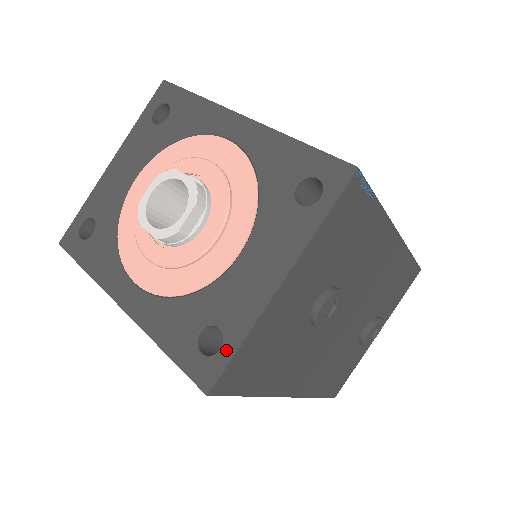
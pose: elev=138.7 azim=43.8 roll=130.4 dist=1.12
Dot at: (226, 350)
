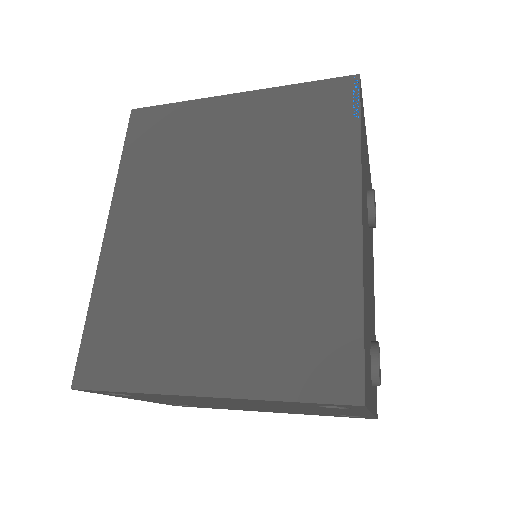
Dot at: occluded
